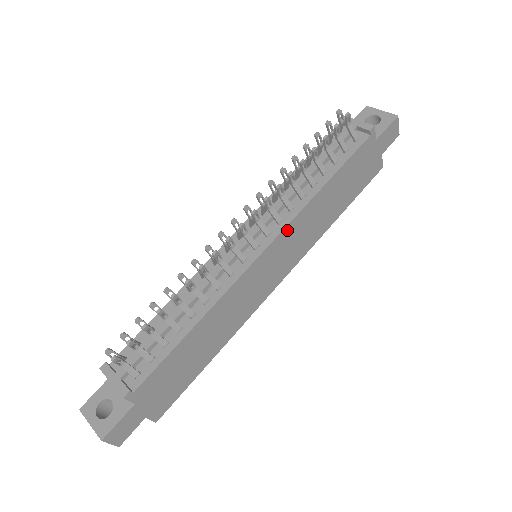
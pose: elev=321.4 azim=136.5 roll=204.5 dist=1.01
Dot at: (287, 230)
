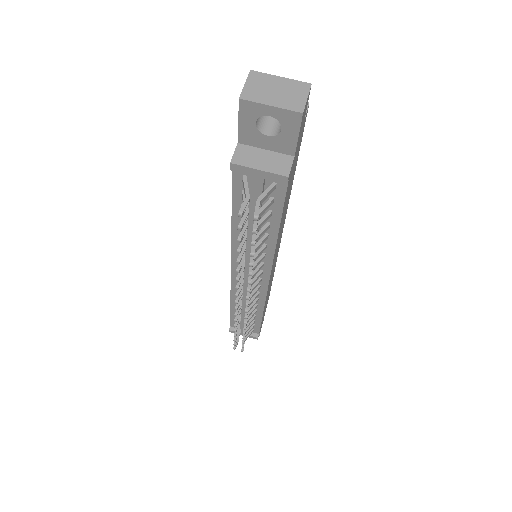
Dot at: (273, 262)
